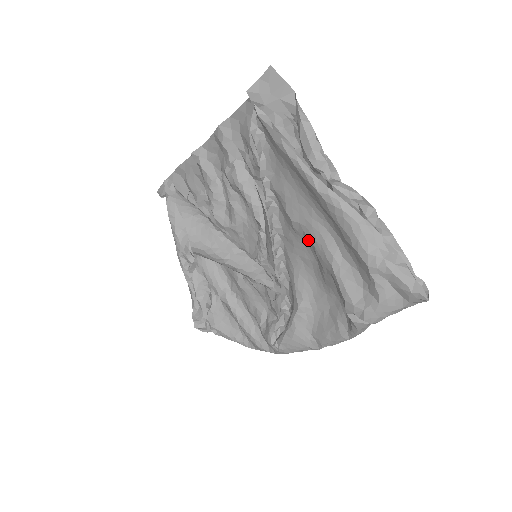
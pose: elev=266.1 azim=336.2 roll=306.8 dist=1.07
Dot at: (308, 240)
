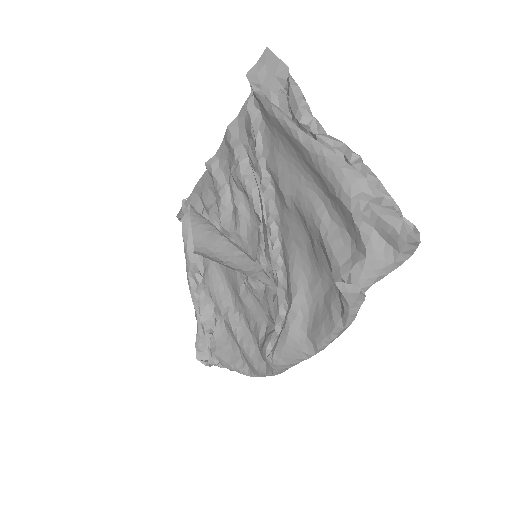
Dot at: (299, 213)
